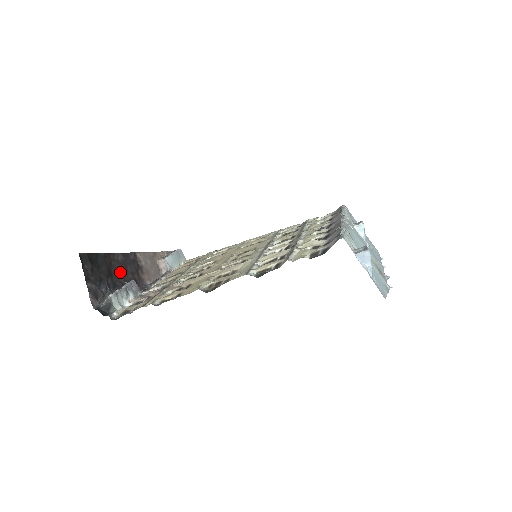
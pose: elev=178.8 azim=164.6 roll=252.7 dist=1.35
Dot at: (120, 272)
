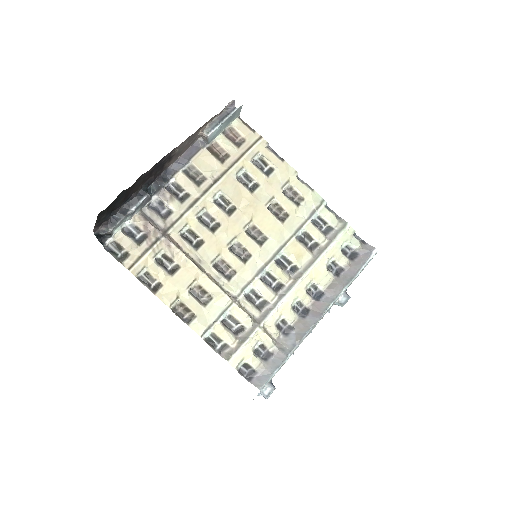
Dot at: (141, 184)
